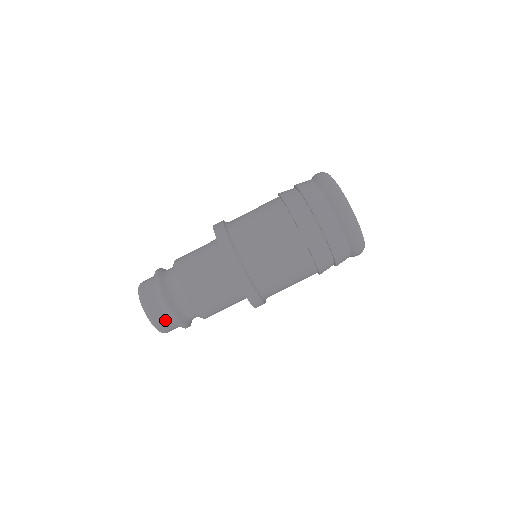
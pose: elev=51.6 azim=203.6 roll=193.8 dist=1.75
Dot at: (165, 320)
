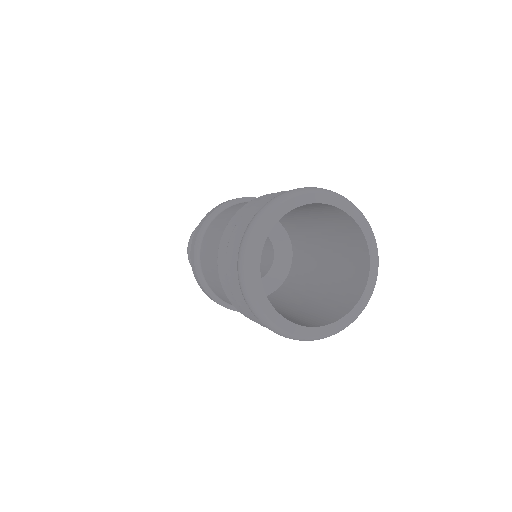
Dot at: occluded
